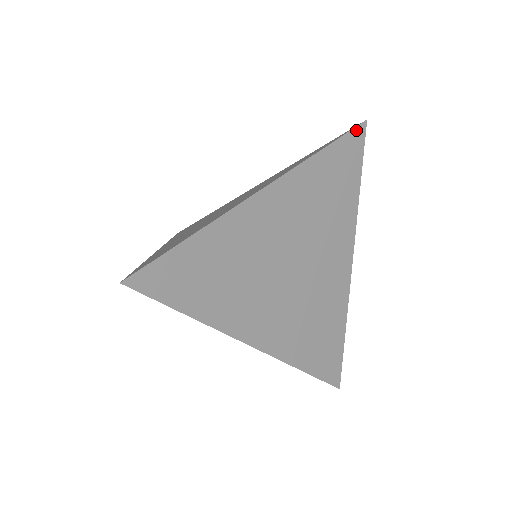
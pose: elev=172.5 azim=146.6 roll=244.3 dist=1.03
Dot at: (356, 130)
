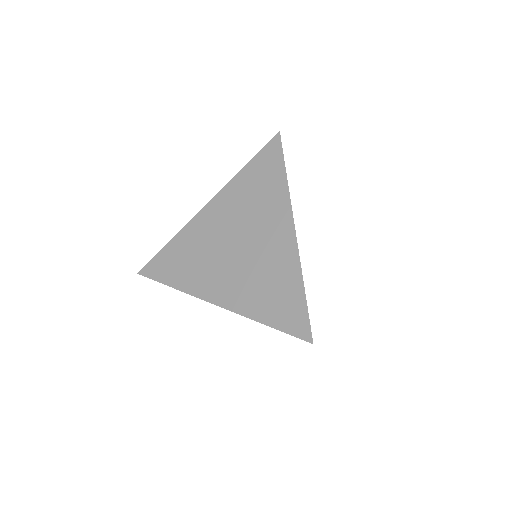
Dot at: (281, 144)
